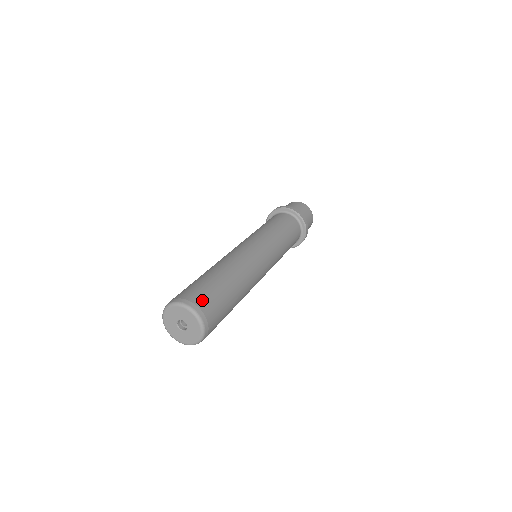
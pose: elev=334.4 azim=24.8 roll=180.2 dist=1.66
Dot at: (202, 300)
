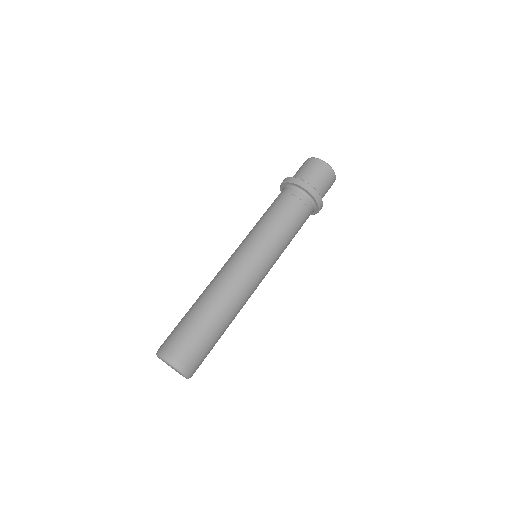
Dot at: (191, 360)
